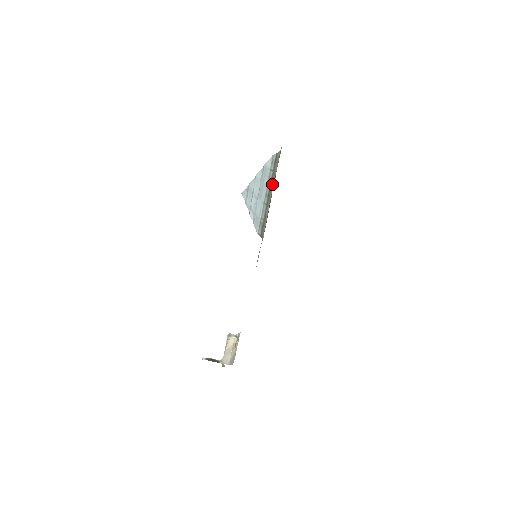
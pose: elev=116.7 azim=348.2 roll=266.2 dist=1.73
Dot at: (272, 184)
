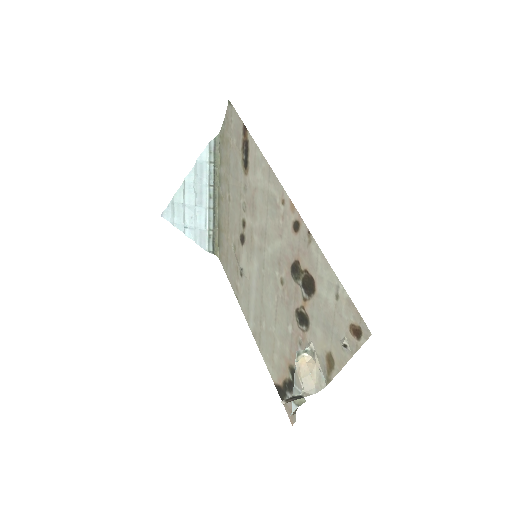
Dot at: (216, 179)
